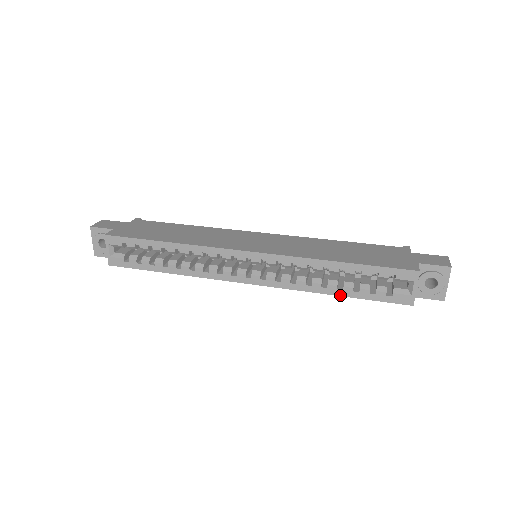
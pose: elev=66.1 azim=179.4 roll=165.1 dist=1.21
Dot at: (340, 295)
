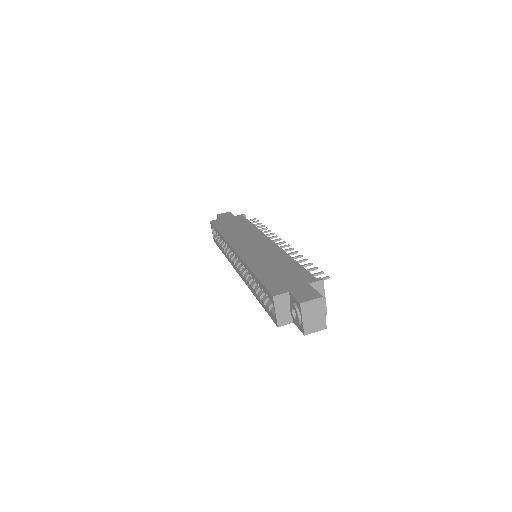
Dot at: (258, 300)
